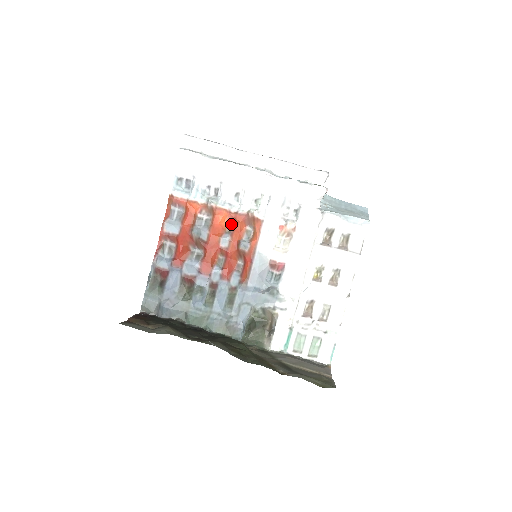
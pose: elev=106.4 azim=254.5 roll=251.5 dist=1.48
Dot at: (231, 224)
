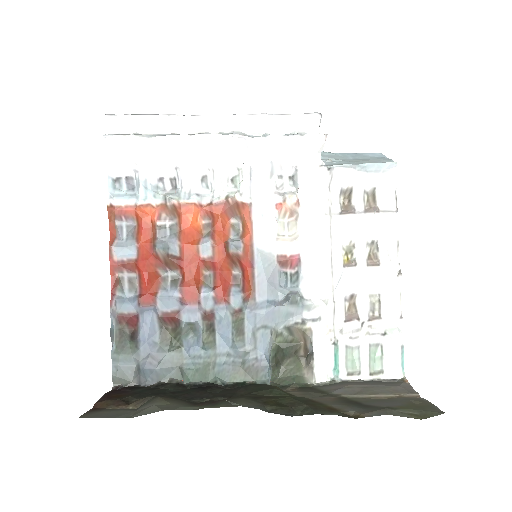
Dot at: (207, 222)
